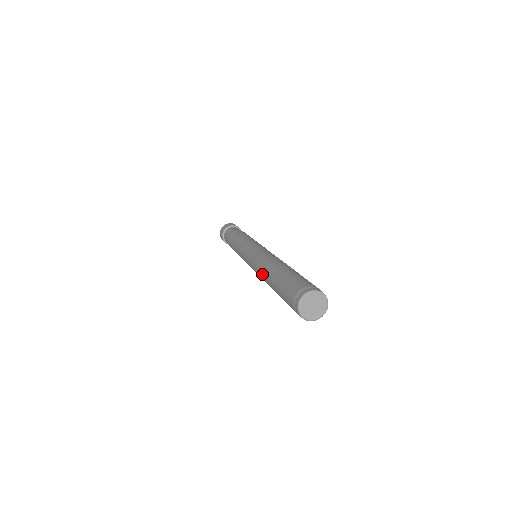
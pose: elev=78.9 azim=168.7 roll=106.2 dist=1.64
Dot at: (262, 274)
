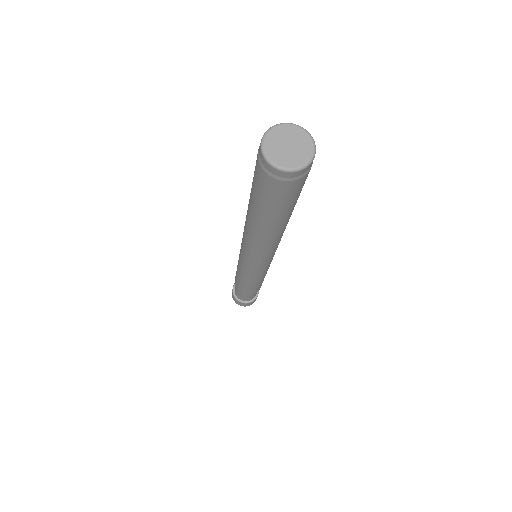
Dot at: occluded
